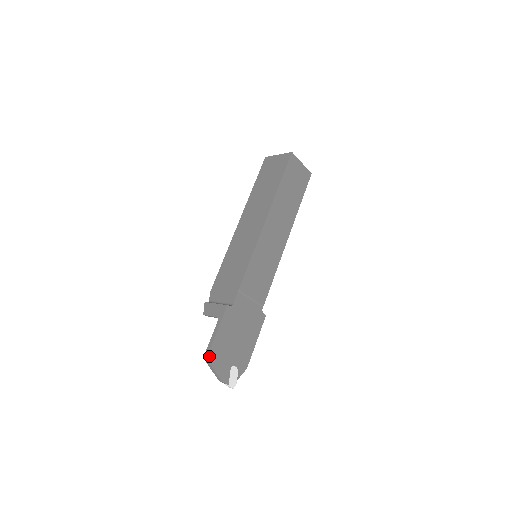
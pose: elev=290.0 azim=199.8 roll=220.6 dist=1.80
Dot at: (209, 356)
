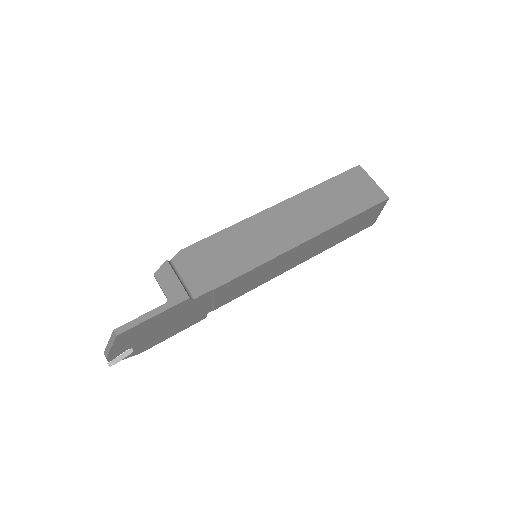
Dot at: (121, 334)
